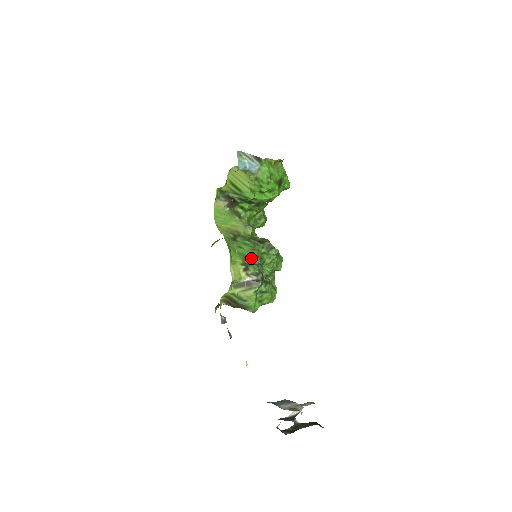
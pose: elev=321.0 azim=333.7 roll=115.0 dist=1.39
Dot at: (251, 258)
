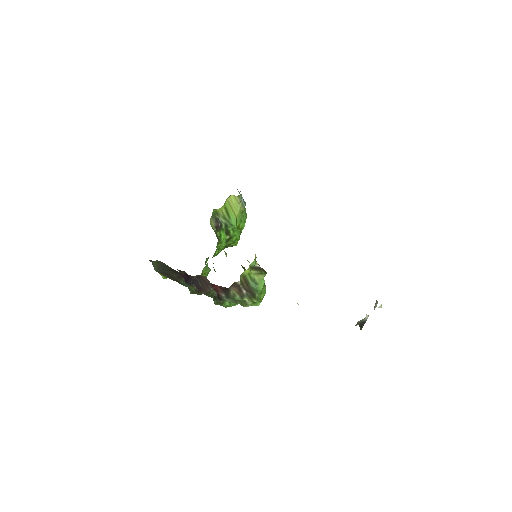
Dot at: occluded
